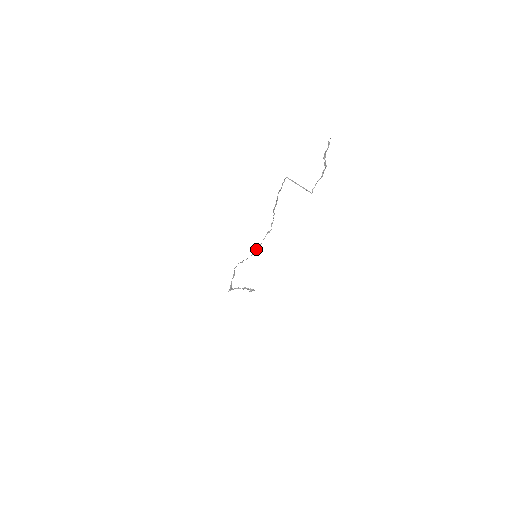
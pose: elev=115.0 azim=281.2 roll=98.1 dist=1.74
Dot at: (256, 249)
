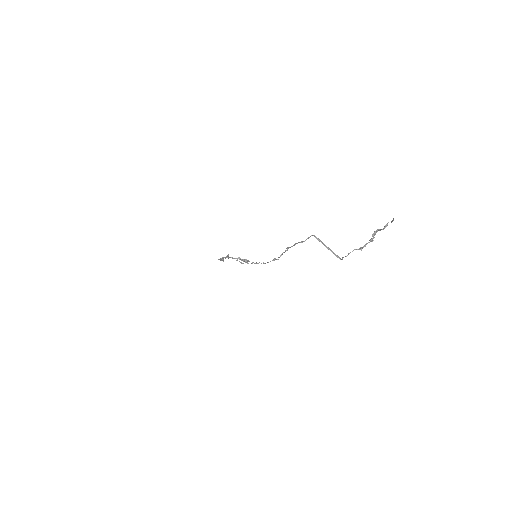
Dot at: (255, 263)
